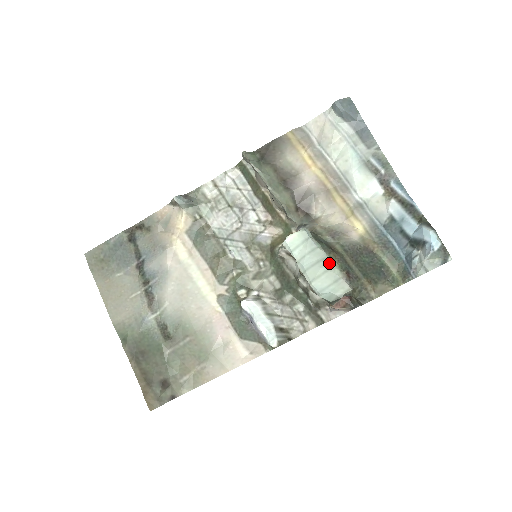
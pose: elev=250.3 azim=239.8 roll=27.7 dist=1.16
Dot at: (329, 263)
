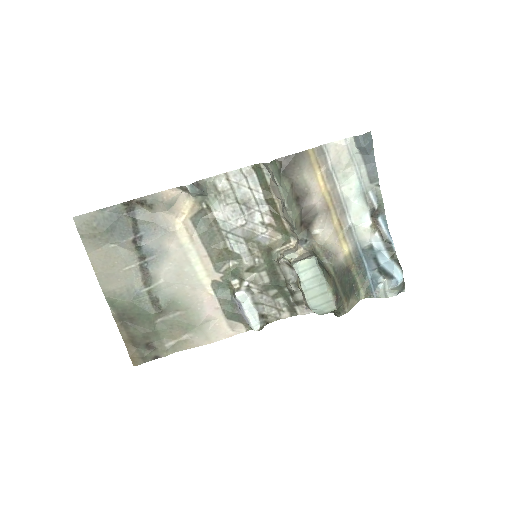
Dot at: (326, 288)
